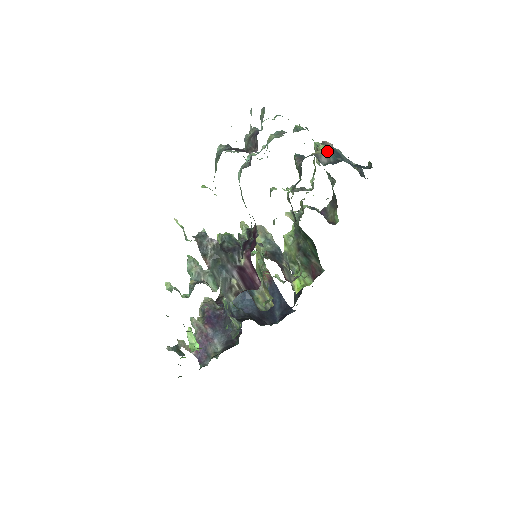
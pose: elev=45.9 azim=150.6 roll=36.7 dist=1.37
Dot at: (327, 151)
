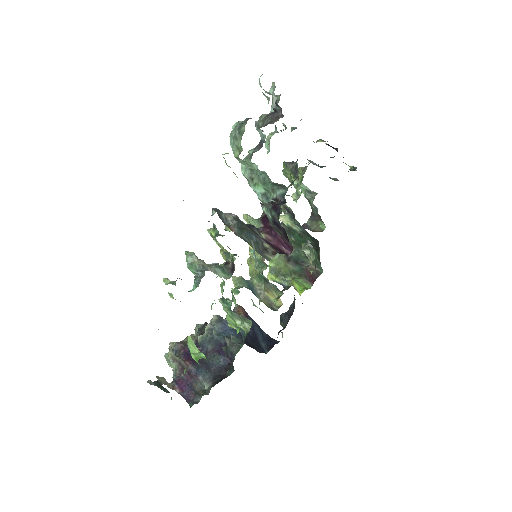
Dot at: occluded
